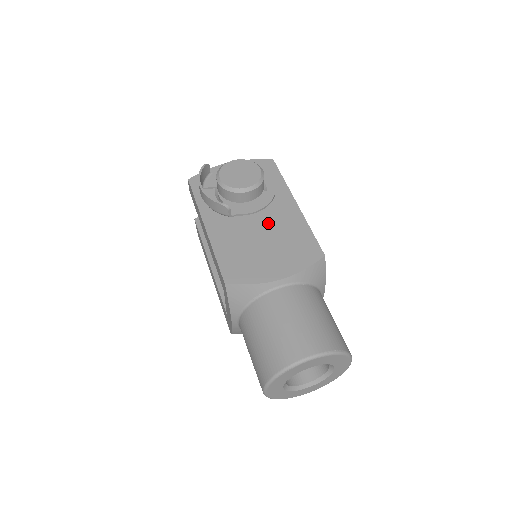
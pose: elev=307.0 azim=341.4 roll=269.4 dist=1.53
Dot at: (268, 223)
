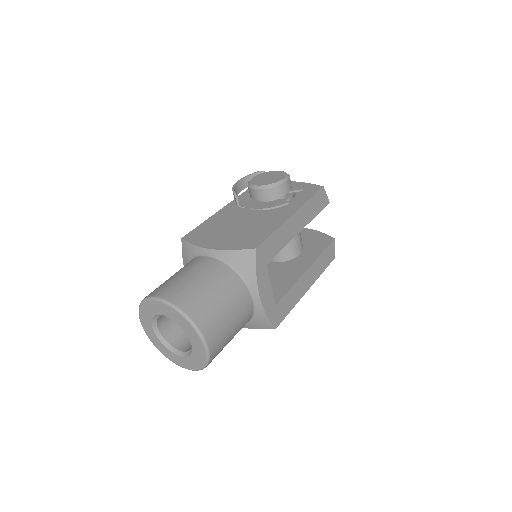
Dot at: (256, 218)
